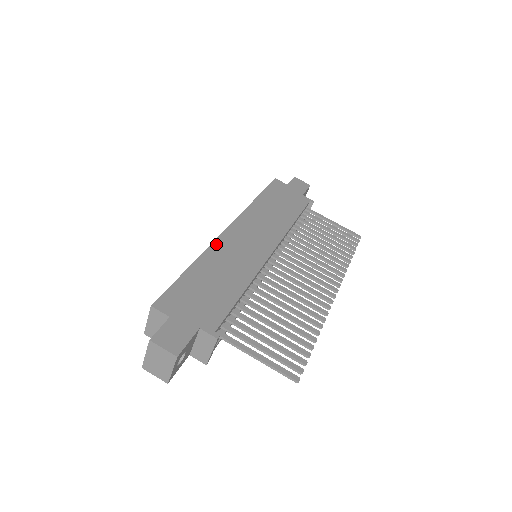
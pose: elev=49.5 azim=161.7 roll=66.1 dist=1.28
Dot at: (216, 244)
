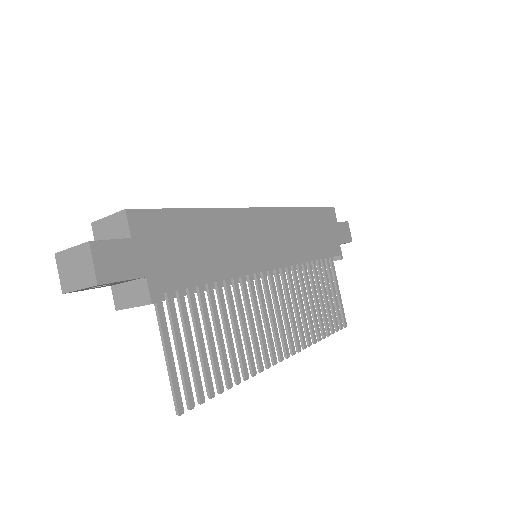
Dot at: (237, 212)
